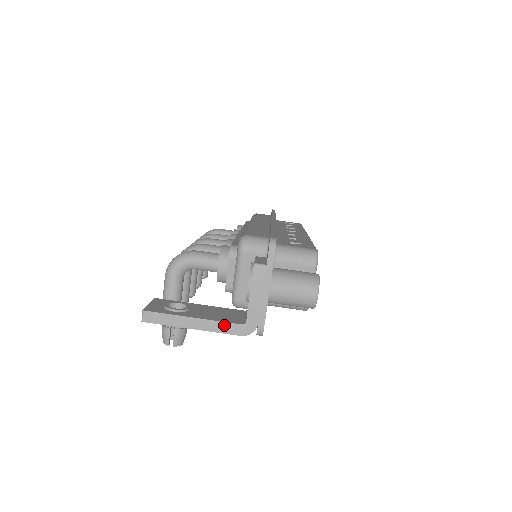
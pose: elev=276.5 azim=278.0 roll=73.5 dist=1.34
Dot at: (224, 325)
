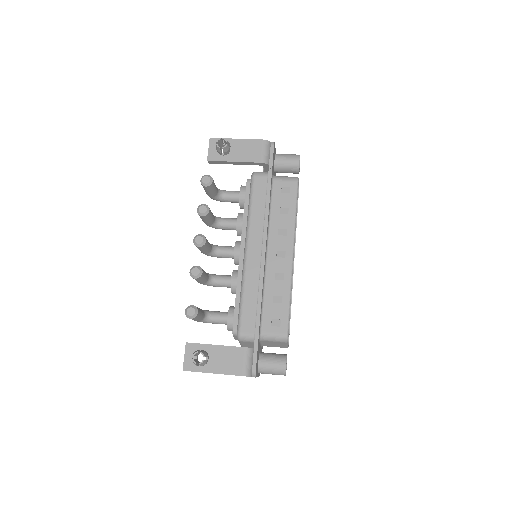
Dot at: occluded
